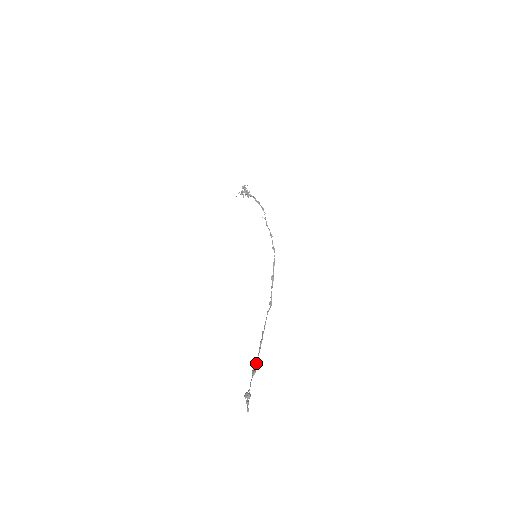
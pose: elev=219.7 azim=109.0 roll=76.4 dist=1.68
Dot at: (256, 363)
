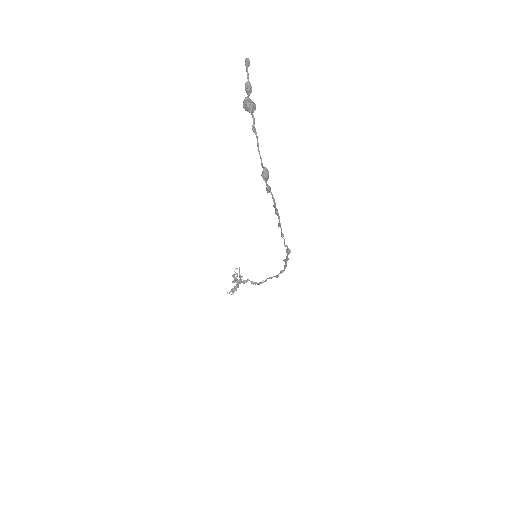
Dot at: (269, 188)
